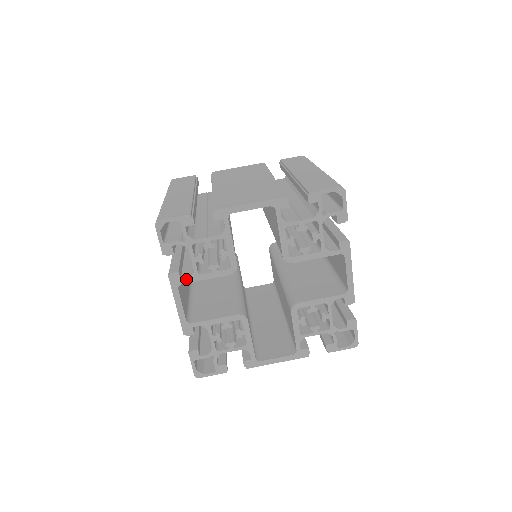
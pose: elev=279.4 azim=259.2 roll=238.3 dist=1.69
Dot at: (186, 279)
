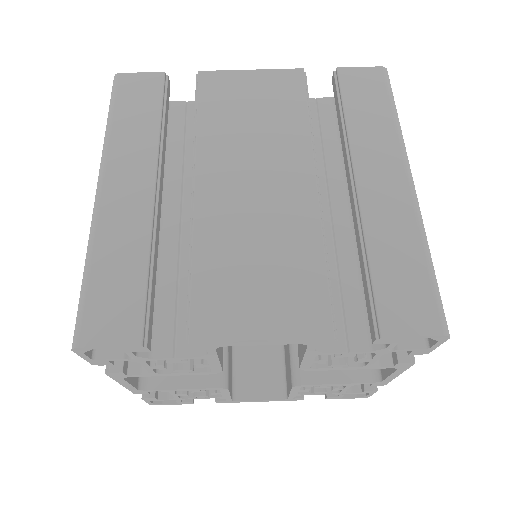
Dot at: (136, 375)
